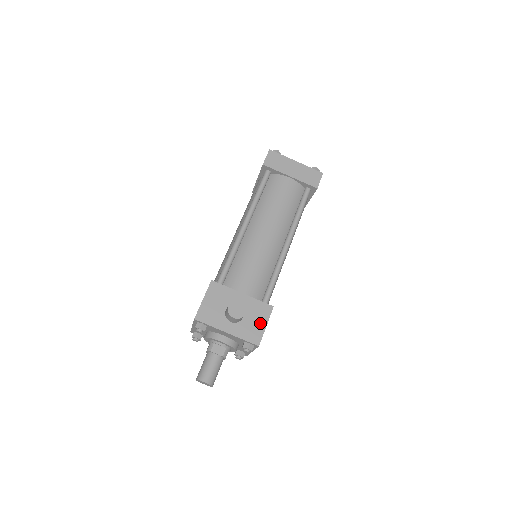
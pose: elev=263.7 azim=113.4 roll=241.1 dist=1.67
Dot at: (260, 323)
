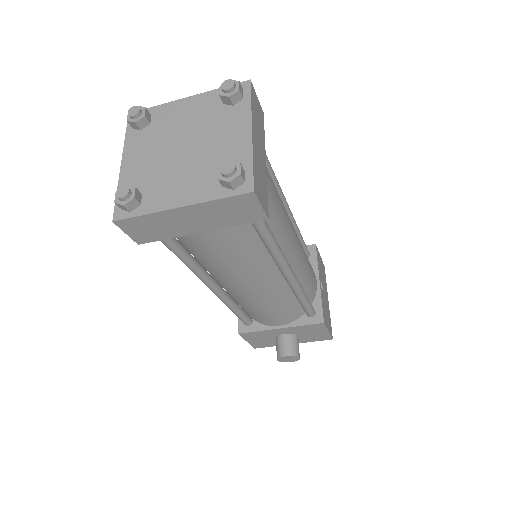
Dot at: (320, 333)
